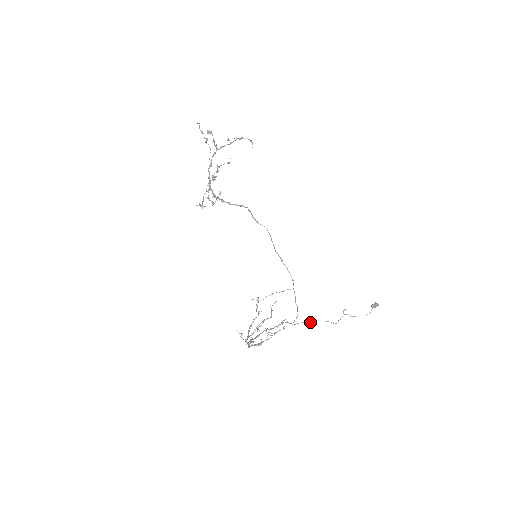
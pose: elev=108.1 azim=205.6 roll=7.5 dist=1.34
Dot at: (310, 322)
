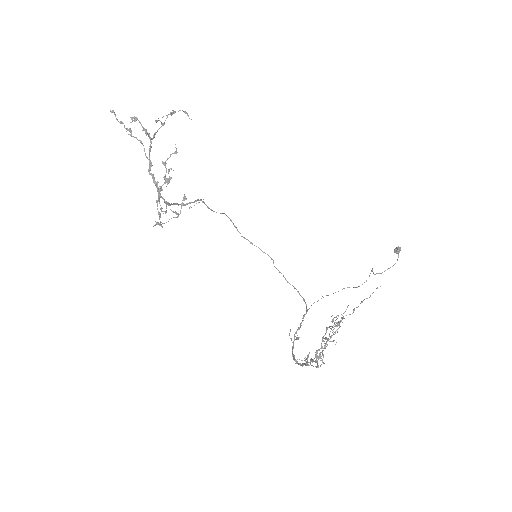
Dot at: occluded
